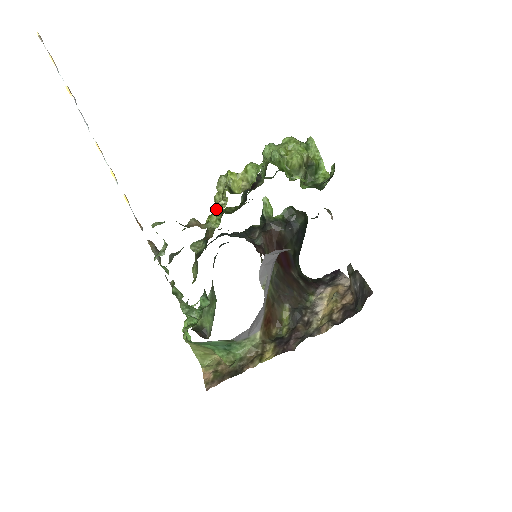
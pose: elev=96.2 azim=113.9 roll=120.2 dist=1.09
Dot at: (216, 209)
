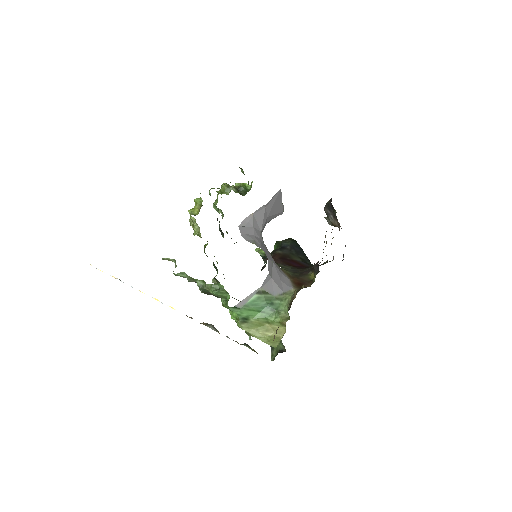
Dot at: (193, 228)
